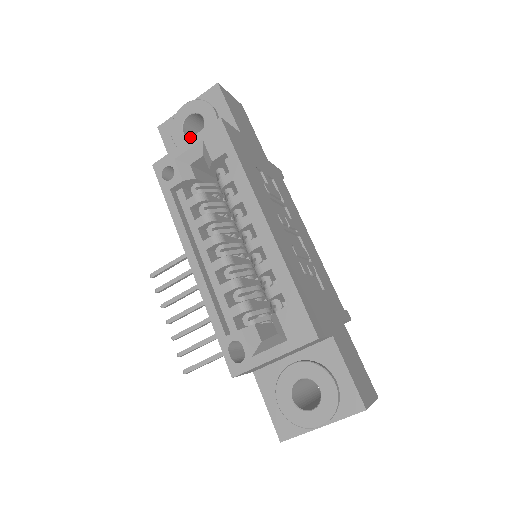
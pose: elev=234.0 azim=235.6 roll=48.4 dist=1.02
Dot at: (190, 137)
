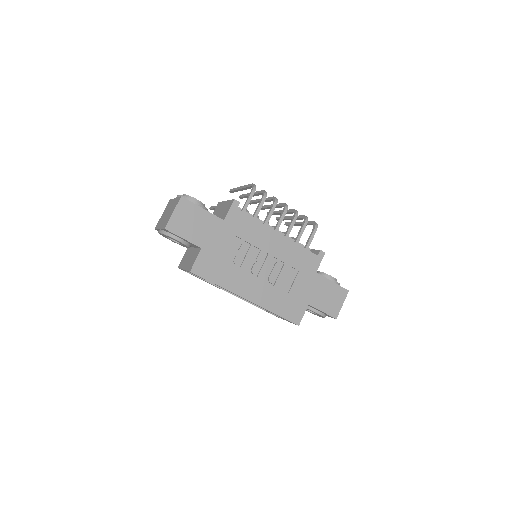
Dot at: occluded
